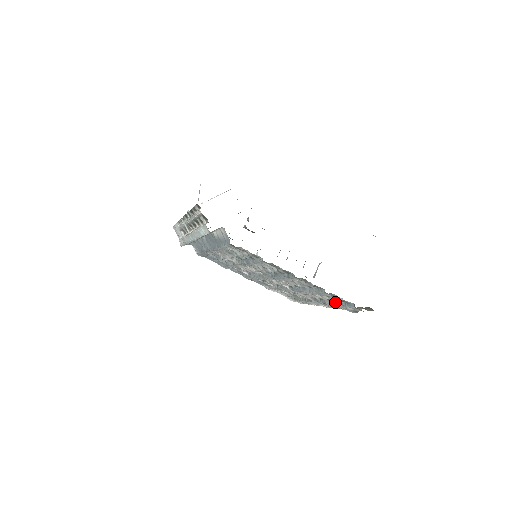
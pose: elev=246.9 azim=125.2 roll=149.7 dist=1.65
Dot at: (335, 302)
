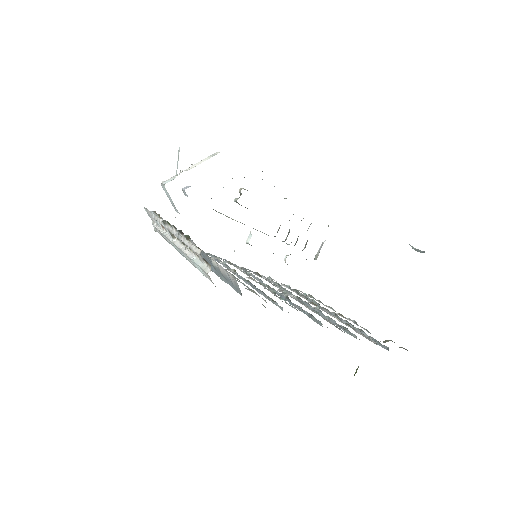
Dot at: (358, 329)
